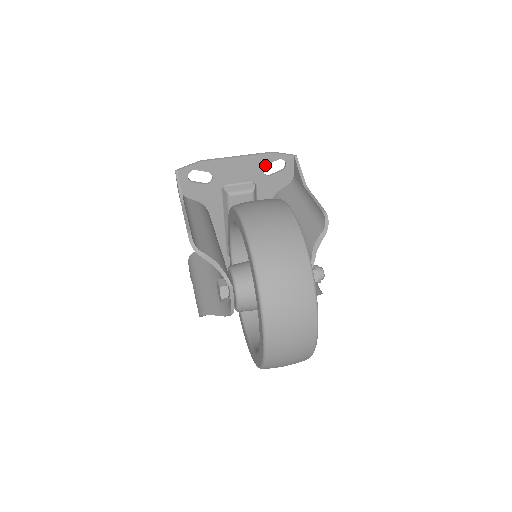
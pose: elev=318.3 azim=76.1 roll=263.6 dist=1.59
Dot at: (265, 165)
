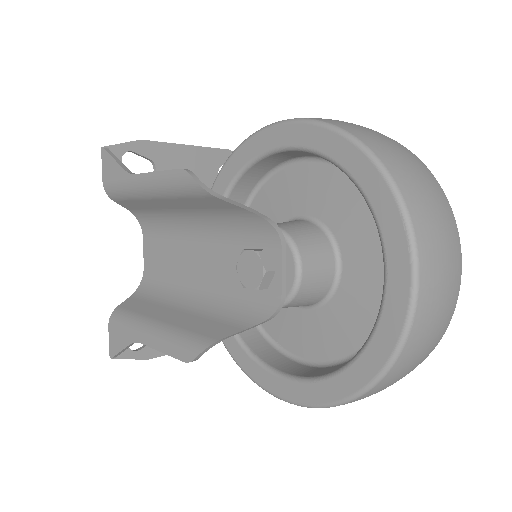
Dot at: (220, 165)
